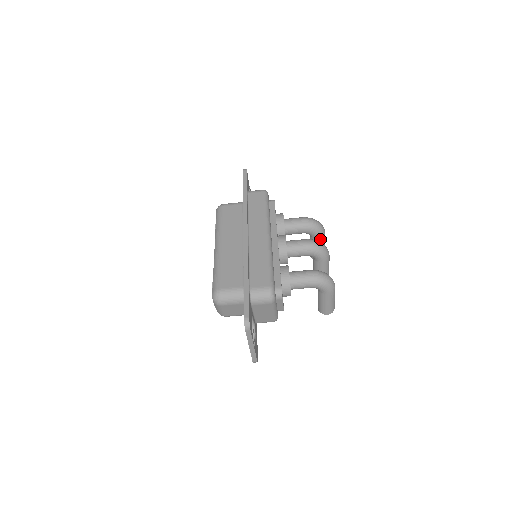
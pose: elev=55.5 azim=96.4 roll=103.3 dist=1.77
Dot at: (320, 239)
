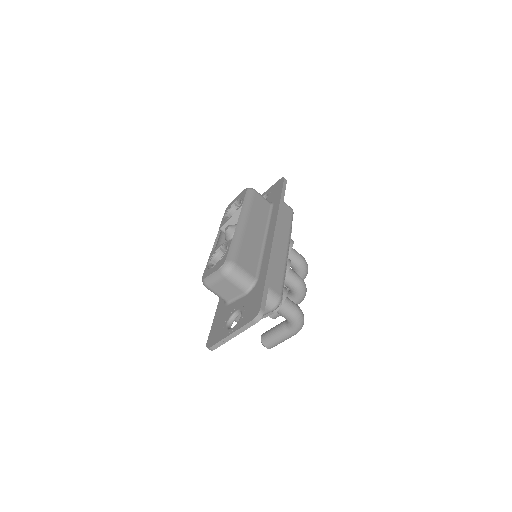
Dot at: occluded
